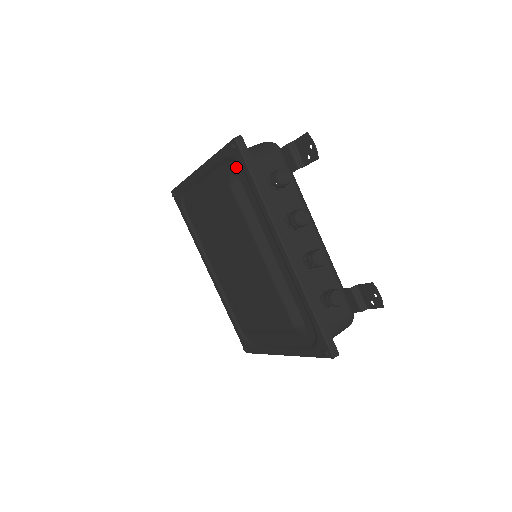
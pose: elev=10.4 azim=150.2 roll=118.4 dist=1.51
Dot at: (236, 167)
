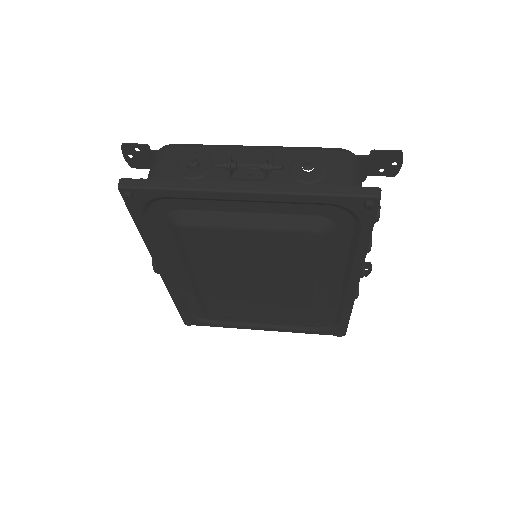
Dot at: (344, 215)
